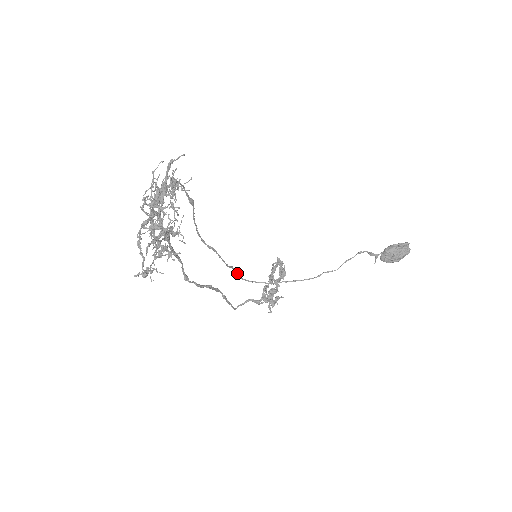
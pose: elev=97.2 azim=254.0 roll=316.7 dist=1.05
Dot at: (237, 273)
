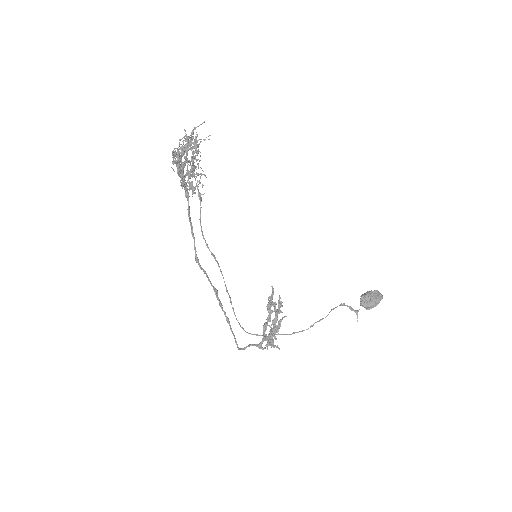
Dot at: occluded
